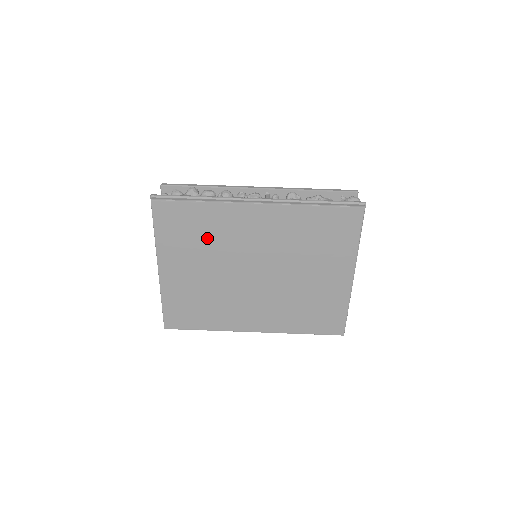
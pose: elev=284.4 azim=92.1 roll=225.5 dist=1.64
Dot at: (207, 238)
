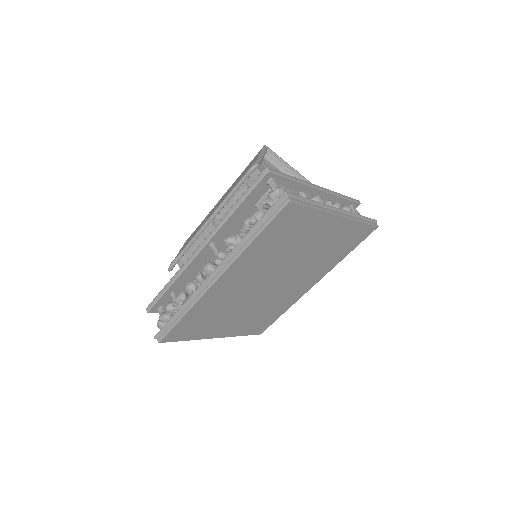
Dot at: (217, 312)
